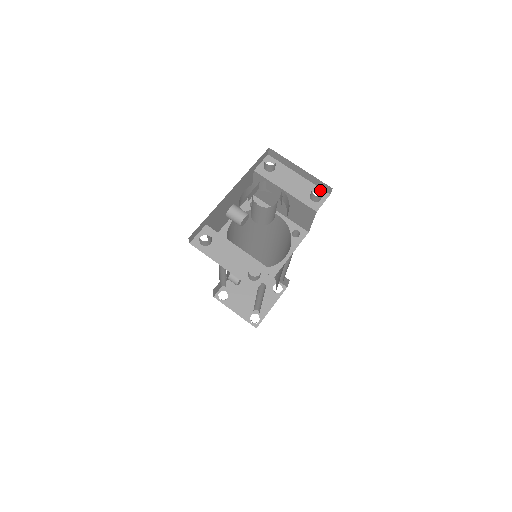
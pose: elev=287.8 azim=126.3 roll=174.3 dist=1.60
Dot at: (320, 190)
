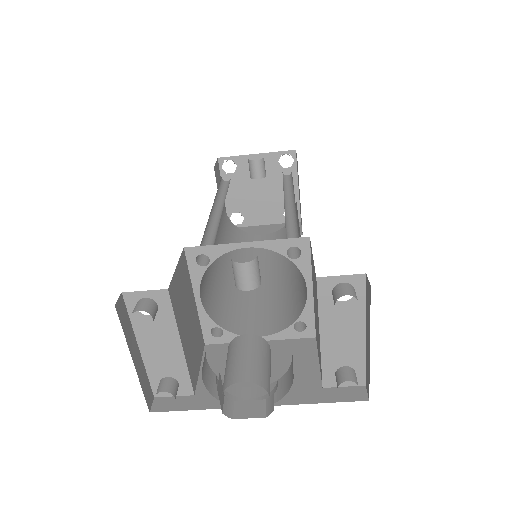
Dot at: (362, 372)
